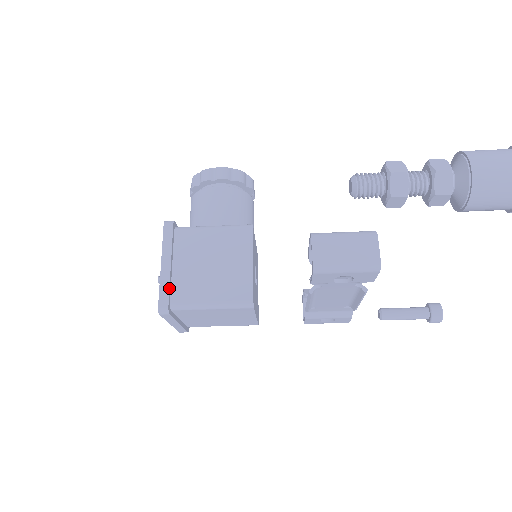
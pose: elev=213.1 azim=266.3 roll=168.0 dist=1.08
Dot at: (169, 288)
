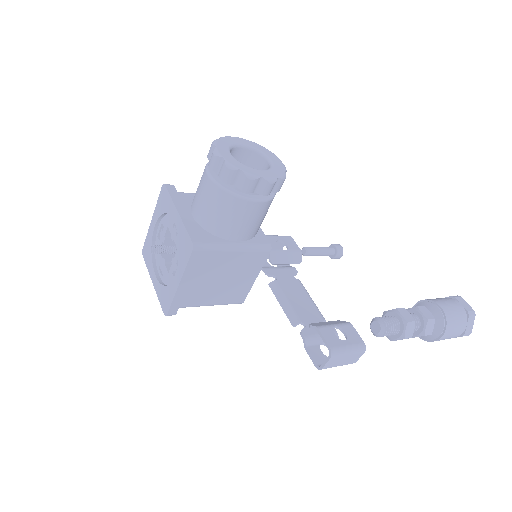
Dot at: occluded
